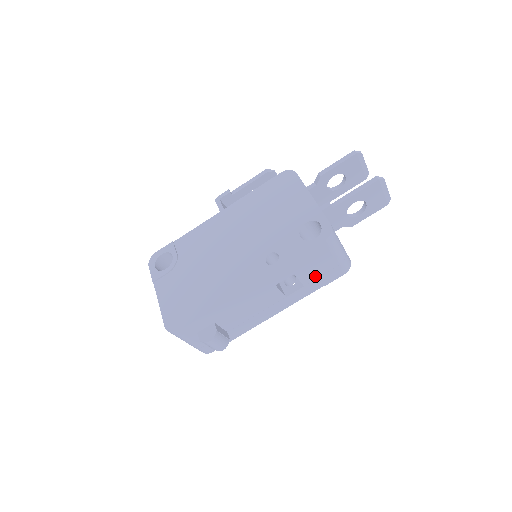
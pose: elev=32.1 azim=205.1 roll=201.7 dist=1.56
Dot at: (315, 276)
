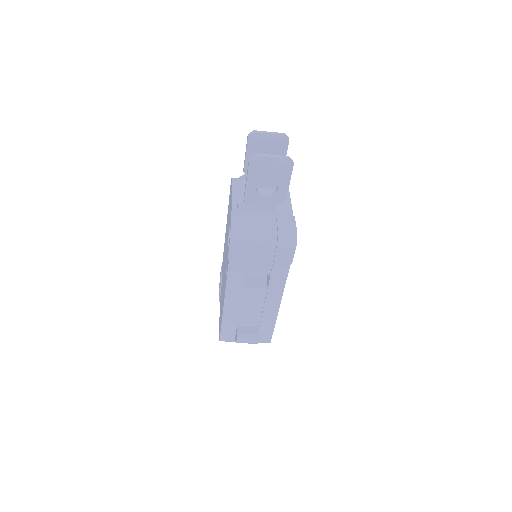
Dot at: (268, 264)
